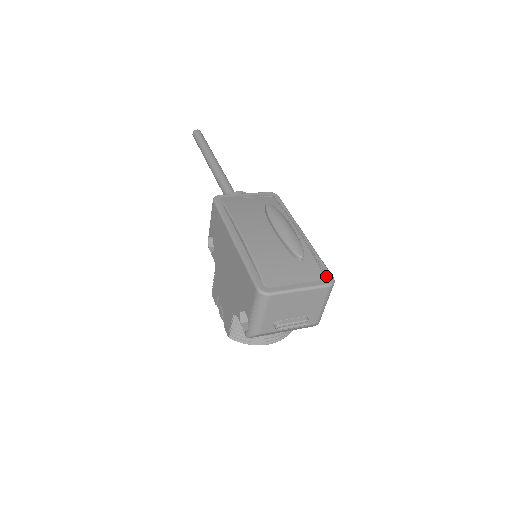
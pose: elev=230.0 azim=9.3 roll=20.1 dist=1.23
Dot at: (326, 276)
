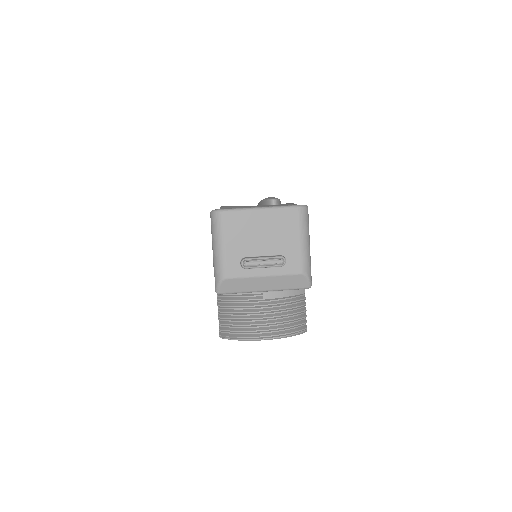
Dot at: occluded
